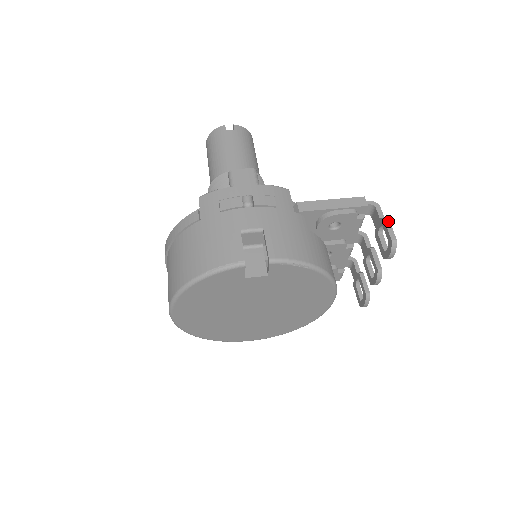
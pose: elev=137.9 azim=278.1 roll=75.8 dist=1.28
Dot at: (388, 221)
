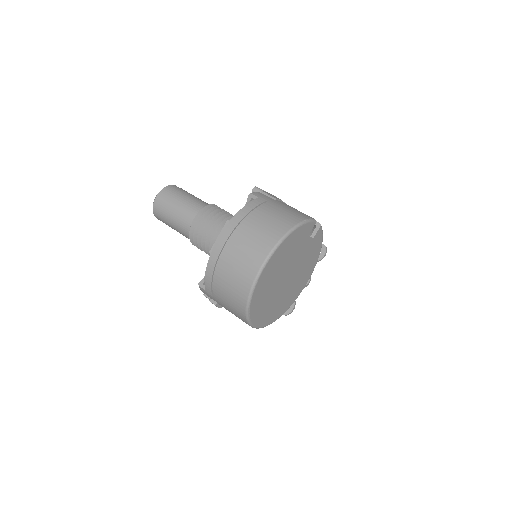
Dot at: occluded
